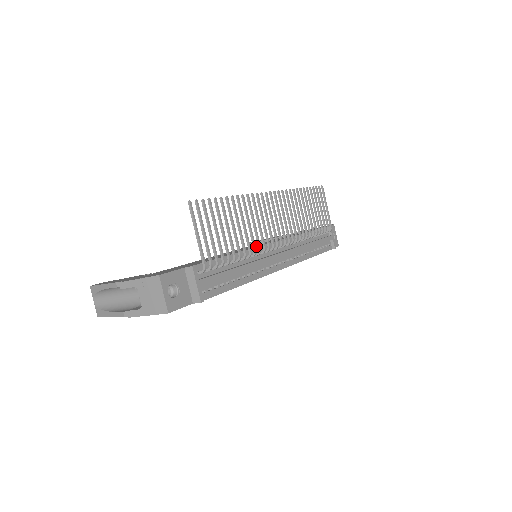
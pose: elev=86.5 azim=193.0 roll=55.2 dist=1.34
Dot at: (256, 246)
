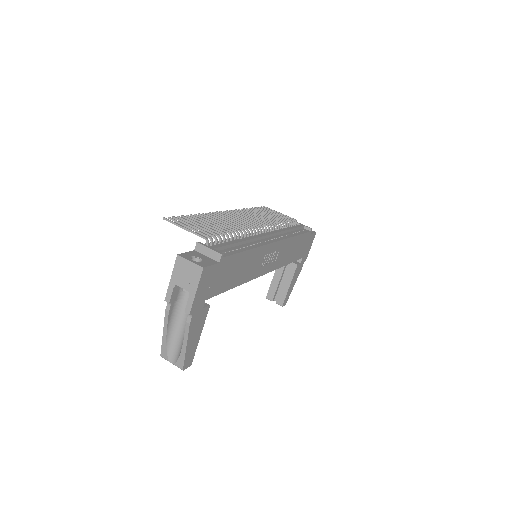
Dot at: occluded
